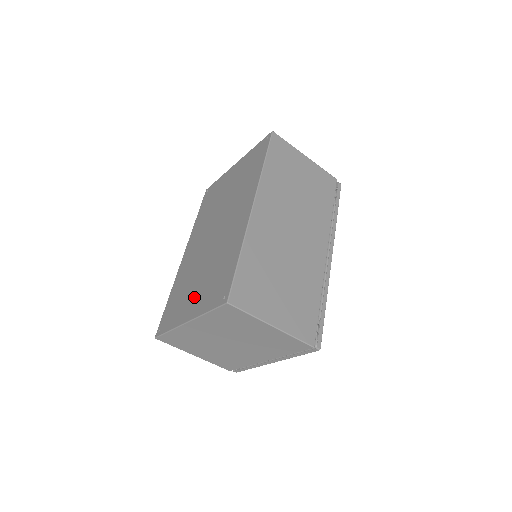
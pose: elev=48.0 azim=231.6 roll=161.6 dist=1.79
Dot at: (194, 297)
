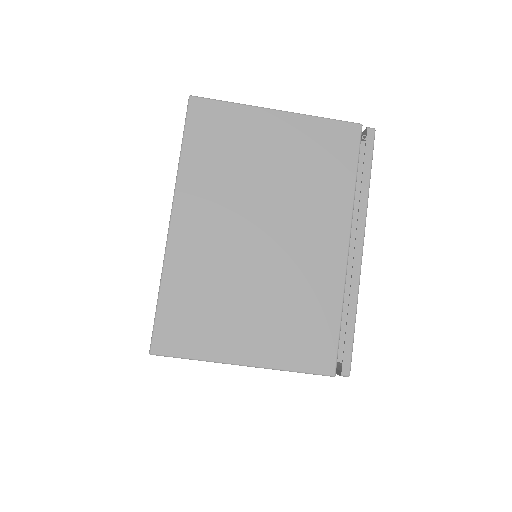
Dot at: occluded
